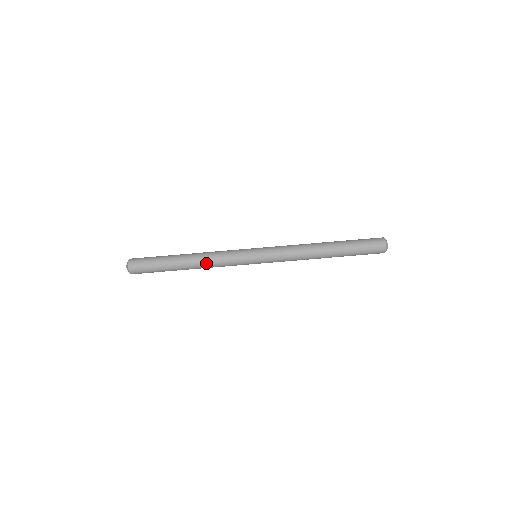
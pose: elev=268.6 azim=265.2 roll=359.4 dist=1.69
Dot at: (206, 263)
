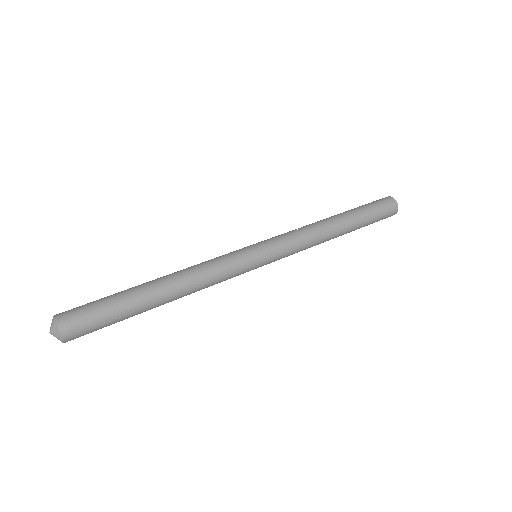
Dot at: (190, 274)
